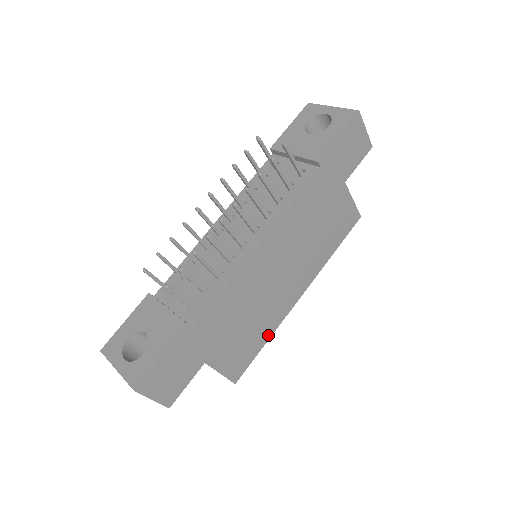
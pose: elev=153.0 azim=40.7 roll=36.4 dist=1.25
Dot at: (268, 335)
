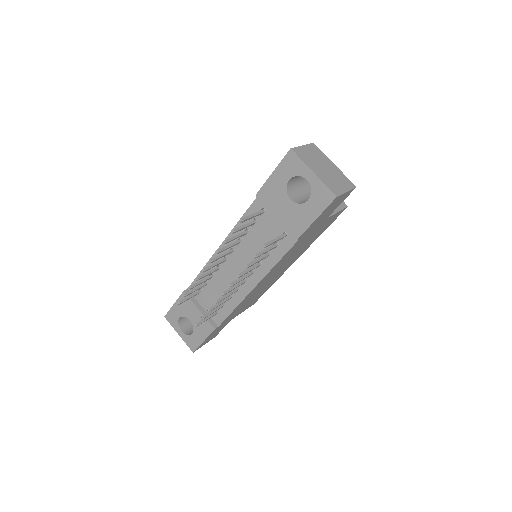
Dot at: (272, 284)
